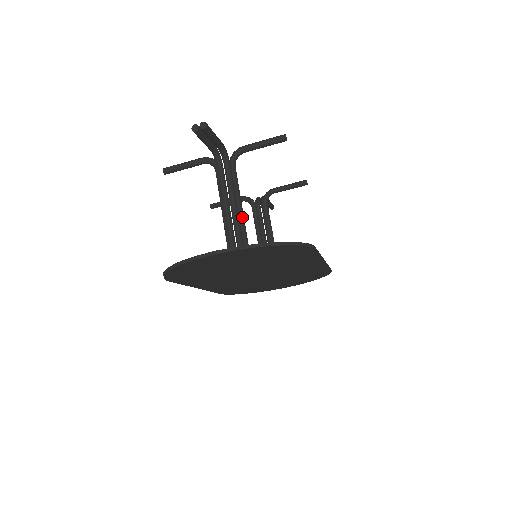
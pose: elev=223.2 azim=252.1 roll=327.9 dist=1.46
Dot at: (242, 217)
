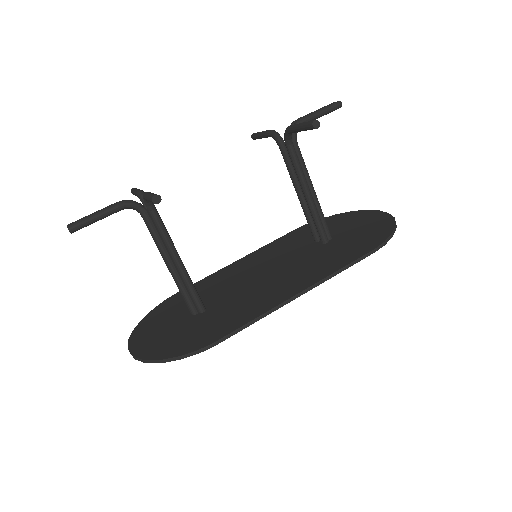
Dot at: (179, 270)
